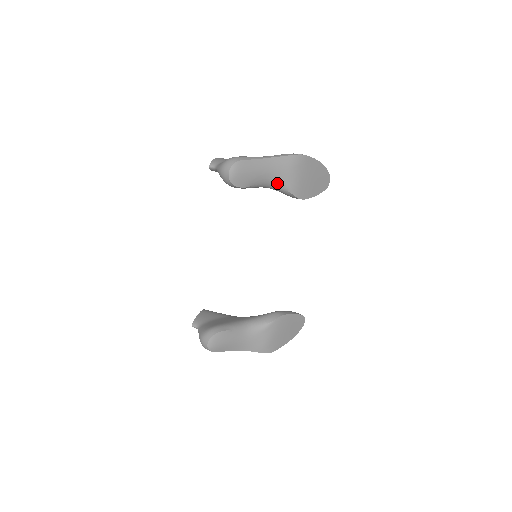
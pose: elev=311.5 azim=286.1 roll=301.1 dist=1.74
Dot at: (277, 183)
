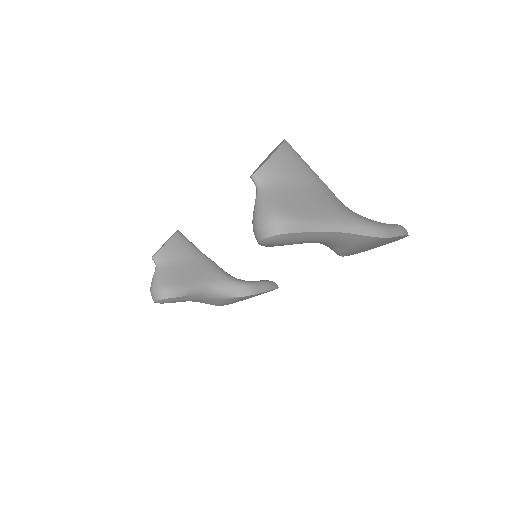
Dot at: (327, 245)
